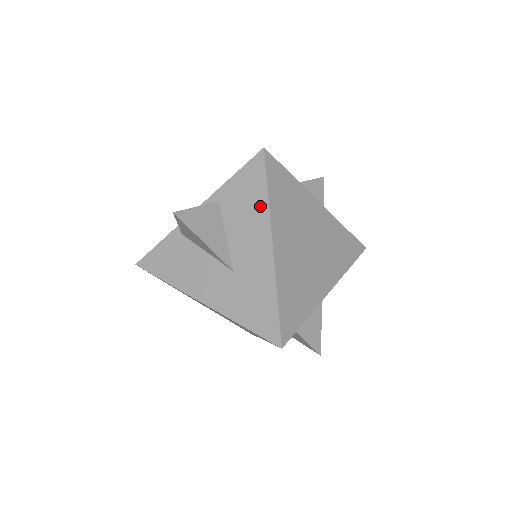
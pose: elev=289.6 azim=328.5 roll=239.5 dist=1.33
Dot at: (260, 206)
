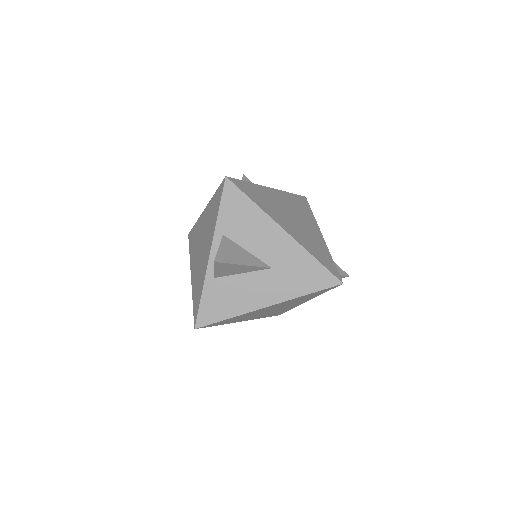
Dot at: (255, 214)
